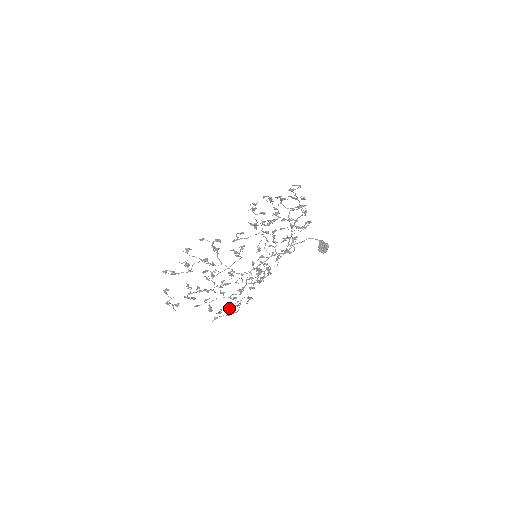
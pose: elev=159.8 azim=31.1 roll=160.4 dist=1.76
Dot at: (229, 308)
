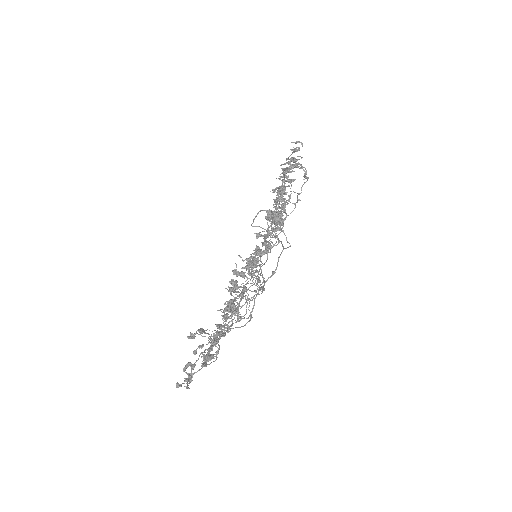
Dot at: occluded
